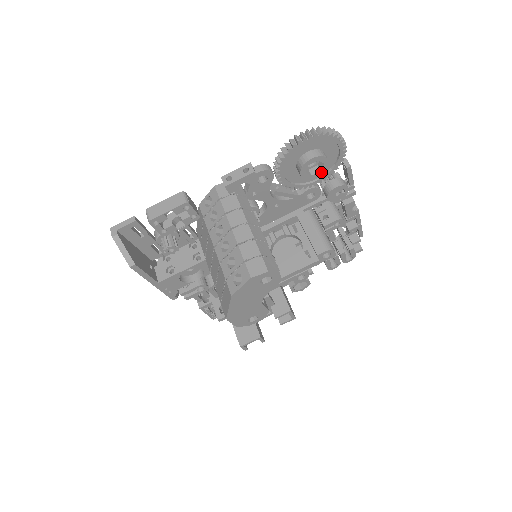
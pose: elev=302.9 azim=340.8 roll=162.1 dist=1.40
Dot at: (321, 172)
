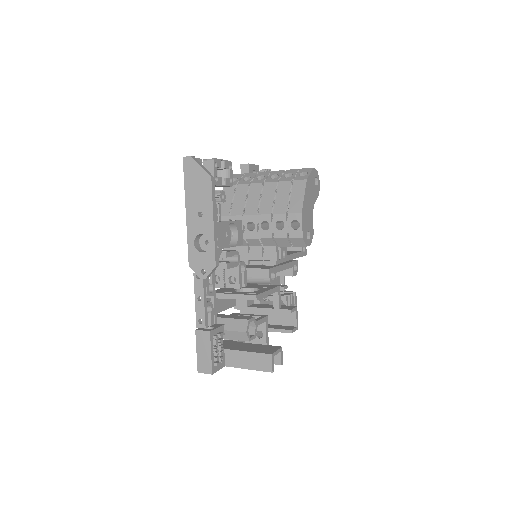
Dot at: occluded
